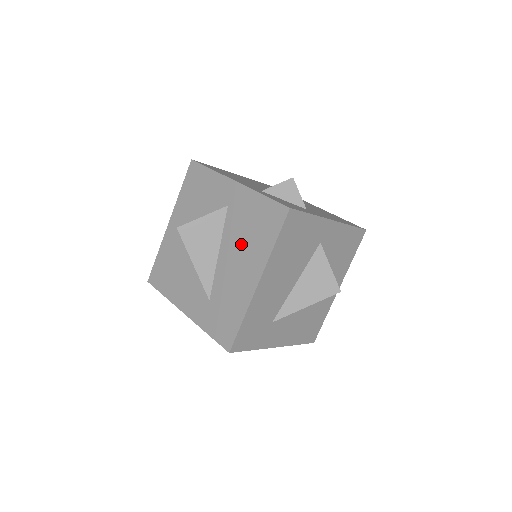
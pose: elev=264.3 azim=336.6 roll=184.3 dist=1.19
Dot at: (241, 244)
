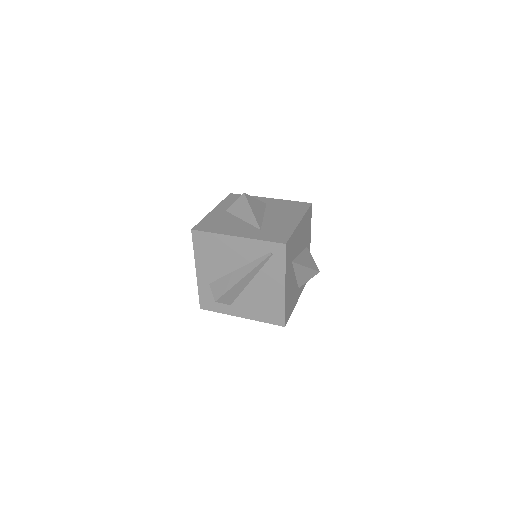
Dot at: (282, 212)
